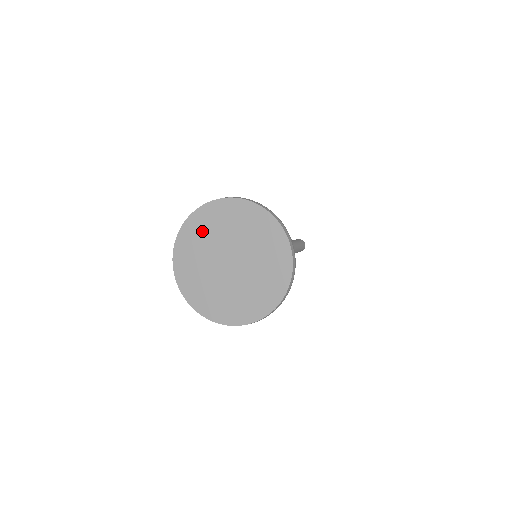
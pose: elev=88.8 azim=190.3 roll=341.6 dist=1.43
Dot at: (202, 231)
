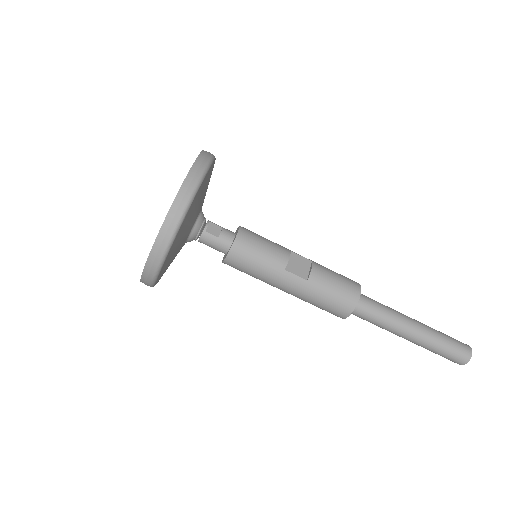
Dot at: occluded
